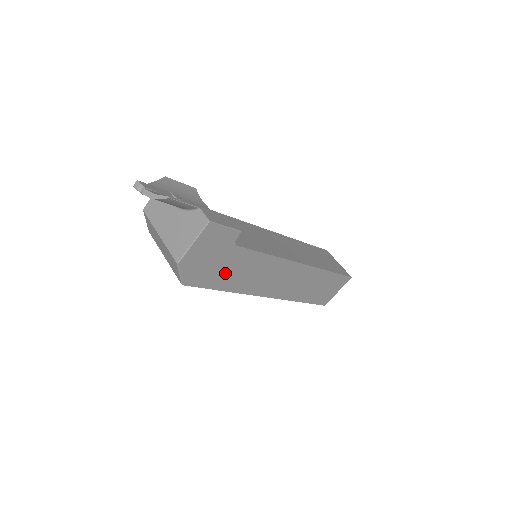
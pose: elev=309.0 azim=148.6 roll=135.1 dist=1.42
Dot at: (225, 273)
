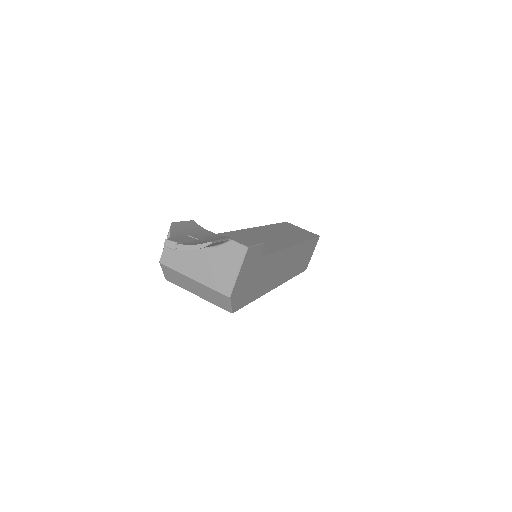
Dot at: (255, 285)
